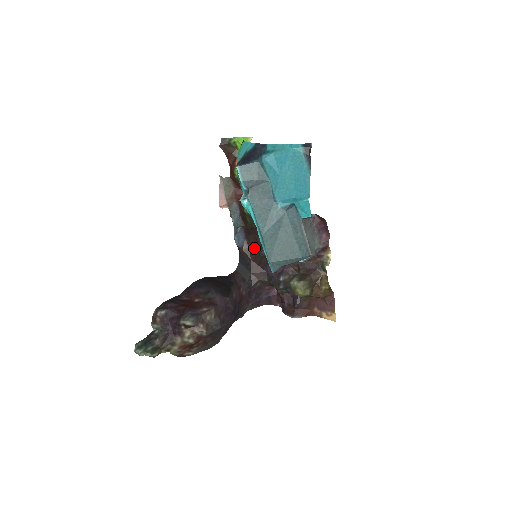
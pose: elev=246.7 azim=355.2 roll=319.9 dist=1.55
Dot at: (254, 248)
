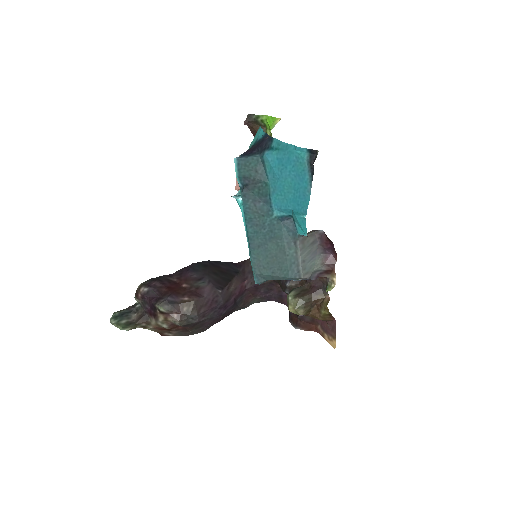
Dot at: occluded
